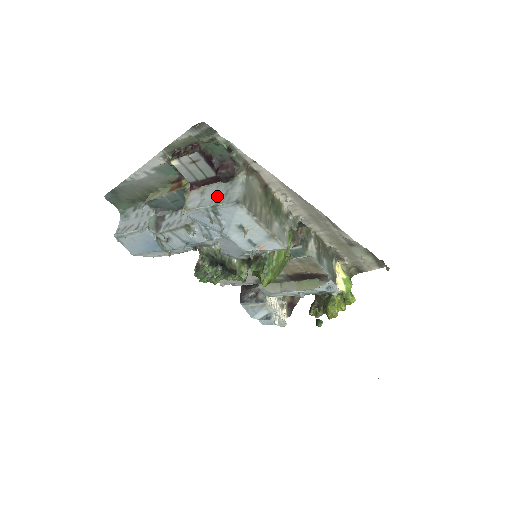
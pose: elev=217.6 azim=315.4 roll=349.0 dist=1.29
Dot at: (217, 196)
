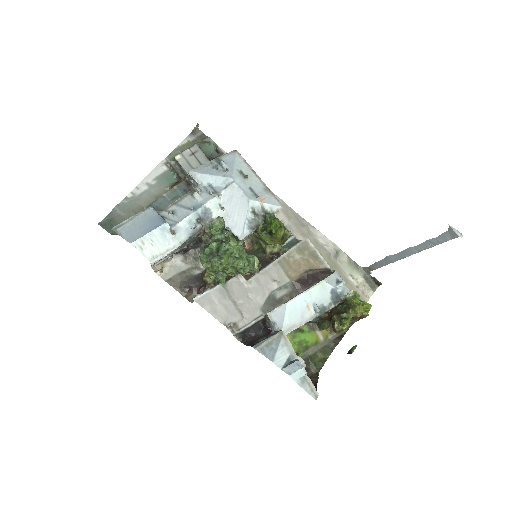
Dot at: occluded
